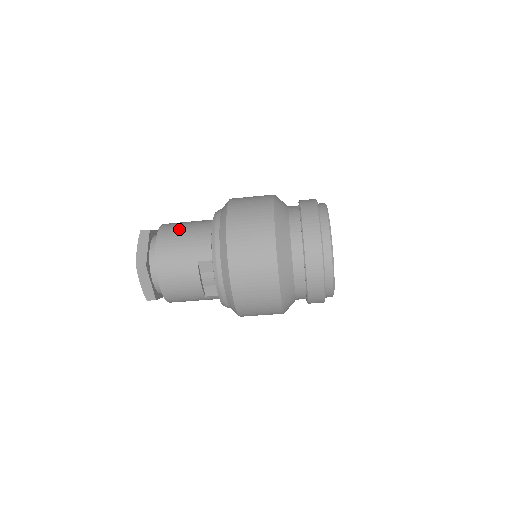
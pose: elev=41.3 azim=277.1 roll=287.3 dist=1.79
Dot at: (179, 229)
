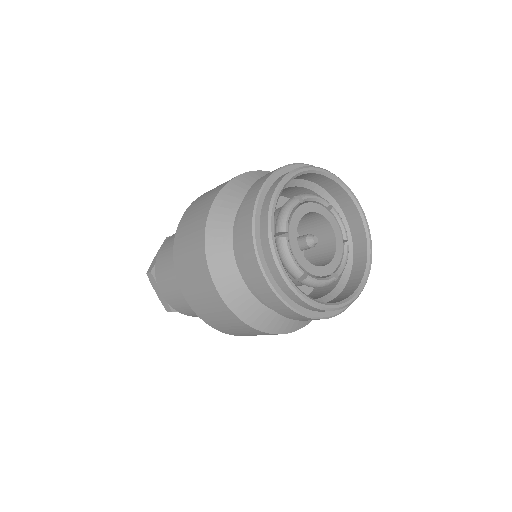
Dot at: occluded
